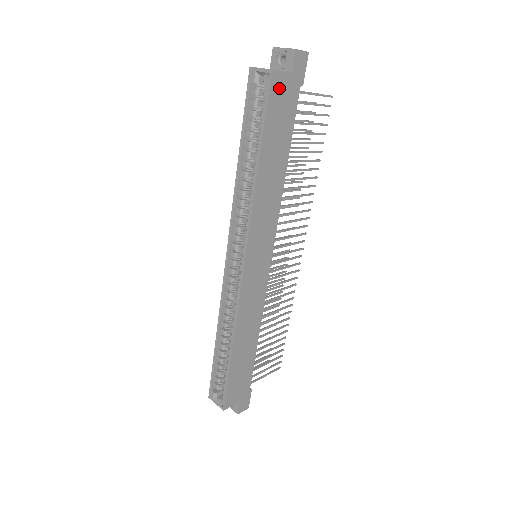
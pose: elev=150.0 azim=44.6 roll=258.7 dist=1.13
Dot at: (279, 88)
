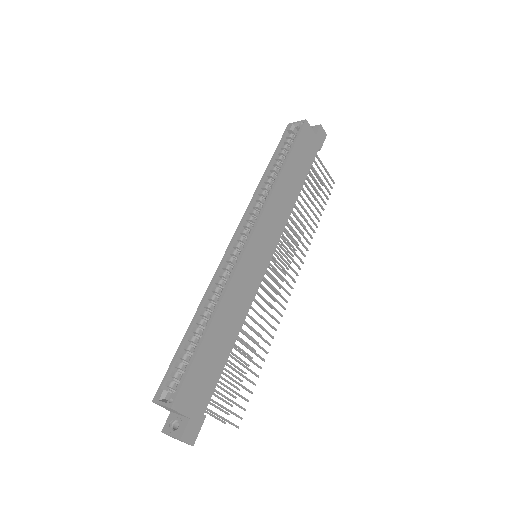
Dot at: (307, 135)
